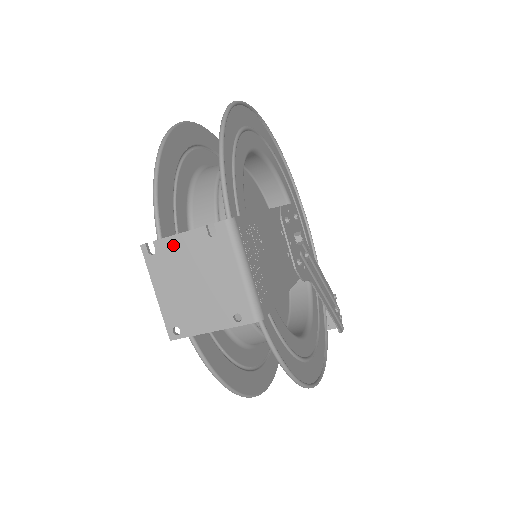
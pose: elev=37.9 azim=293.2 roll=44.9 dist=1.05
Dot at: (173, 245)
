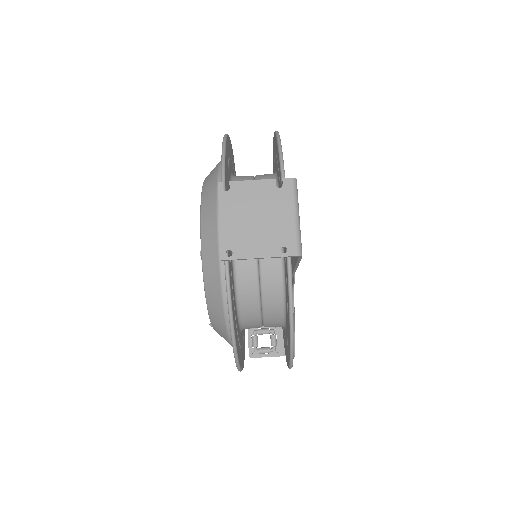
Dot at: (246, 187)
